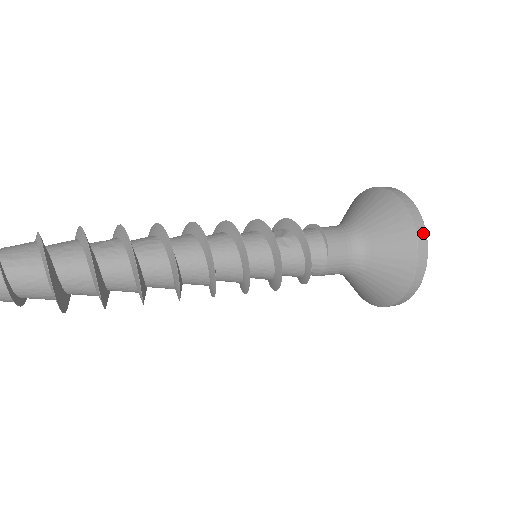
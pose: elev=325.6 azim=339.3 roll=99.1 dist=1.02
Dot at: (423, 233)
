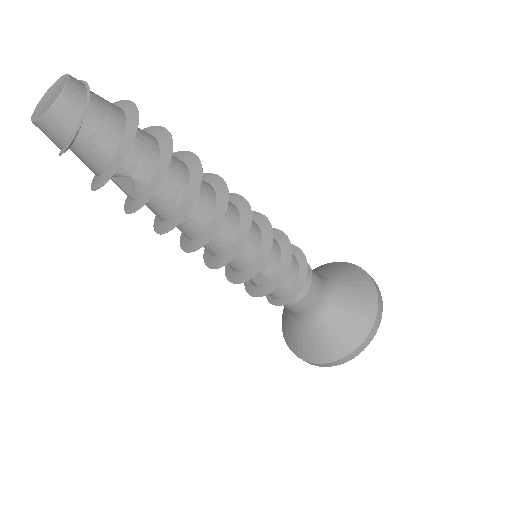
Dot at: (373, 279)
